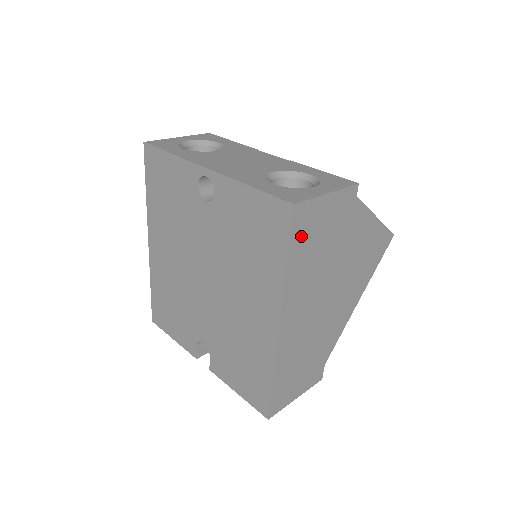
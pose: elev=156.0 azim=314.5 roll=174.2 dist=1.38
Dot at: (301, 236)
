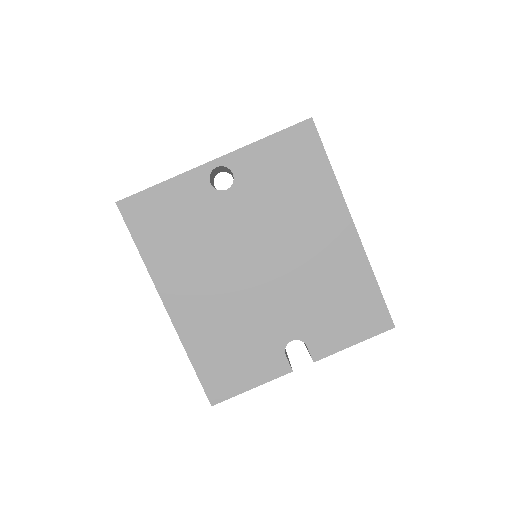
Dot at: occluded
